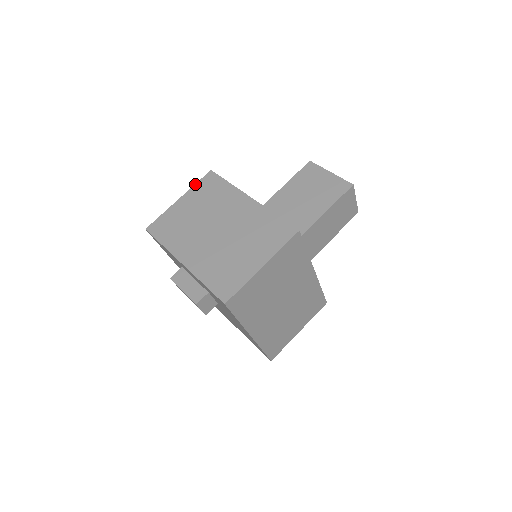
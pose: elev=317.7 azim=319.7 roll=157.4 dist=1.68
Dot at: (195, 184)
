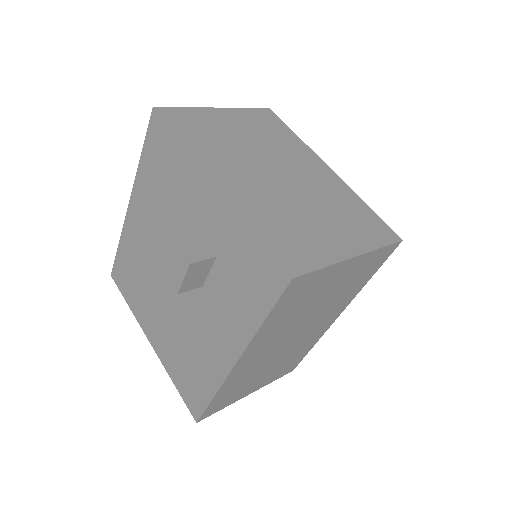
Dot at: occluded
